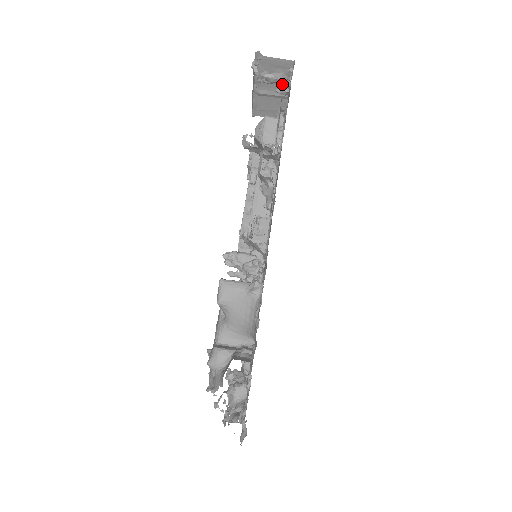
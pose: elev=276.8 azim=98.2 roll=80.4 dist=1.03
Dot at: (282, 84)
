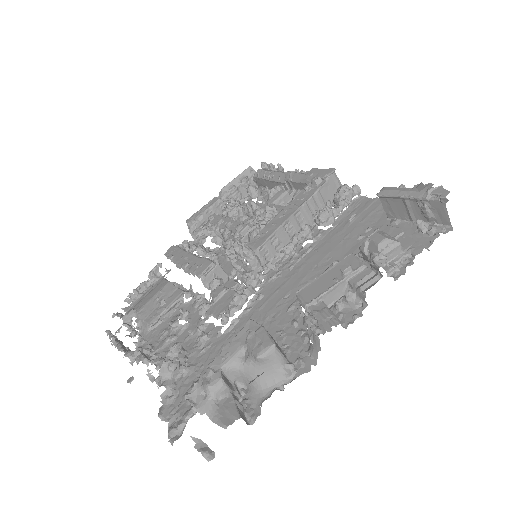
Dot at: (424, 217)
